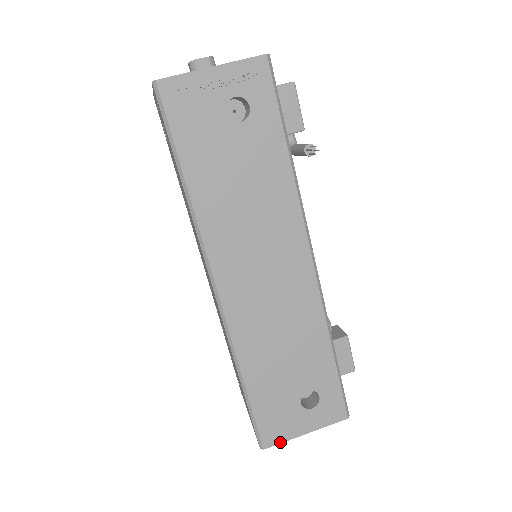
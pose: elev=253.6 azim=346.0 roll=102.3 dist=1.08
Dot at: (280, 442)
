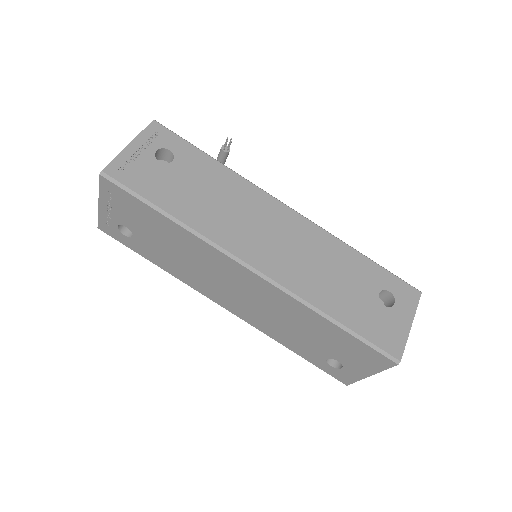
Dot at: (404, 346)
